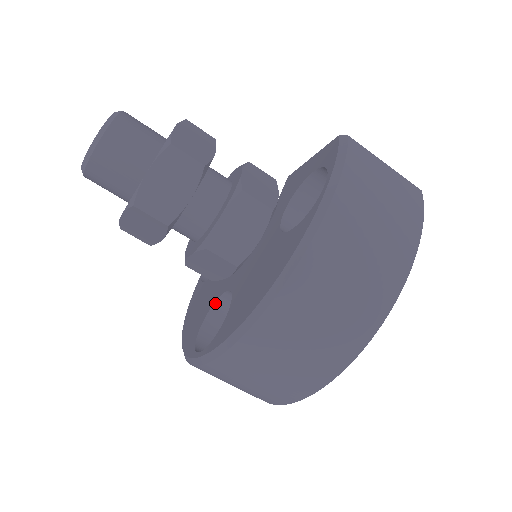
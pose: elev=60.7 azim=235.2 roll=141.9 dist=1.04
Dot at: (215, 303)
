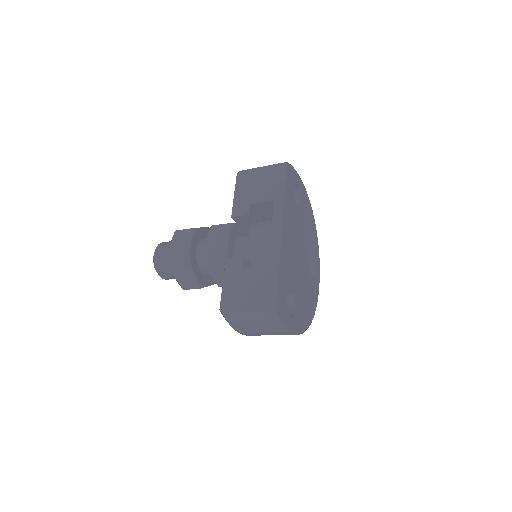
Dot at: occluded
